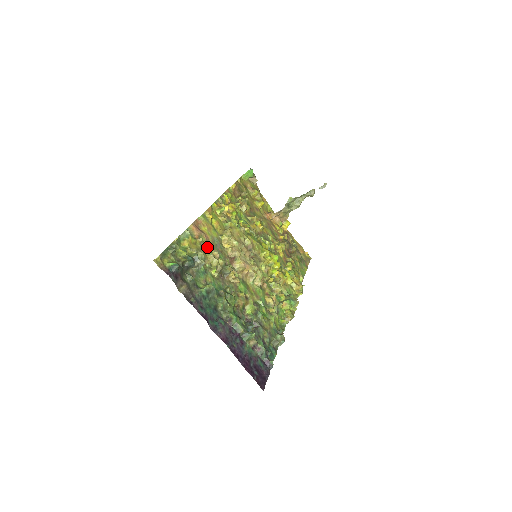
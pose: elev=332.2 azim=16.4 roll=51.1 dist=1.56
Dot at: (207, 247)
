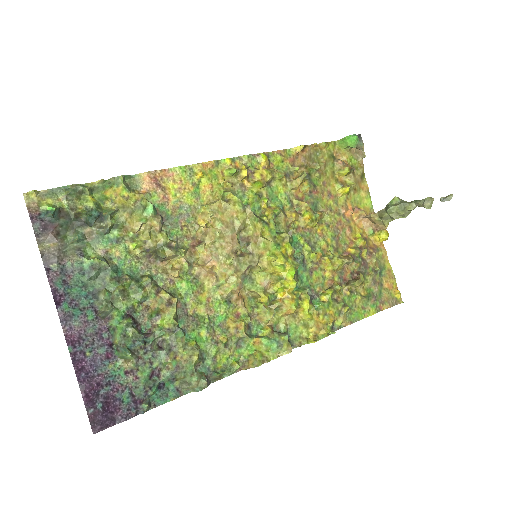
Dot at: (147, 210)
